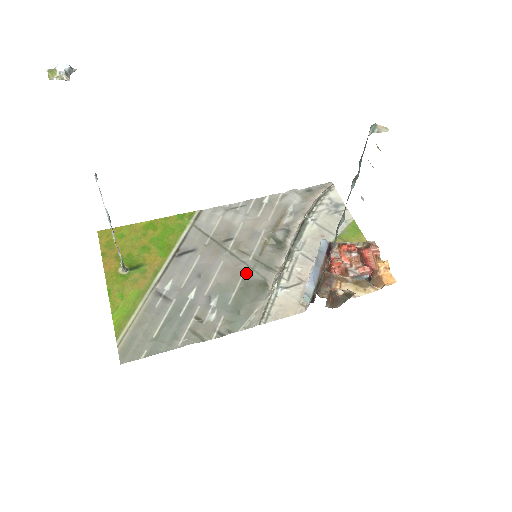
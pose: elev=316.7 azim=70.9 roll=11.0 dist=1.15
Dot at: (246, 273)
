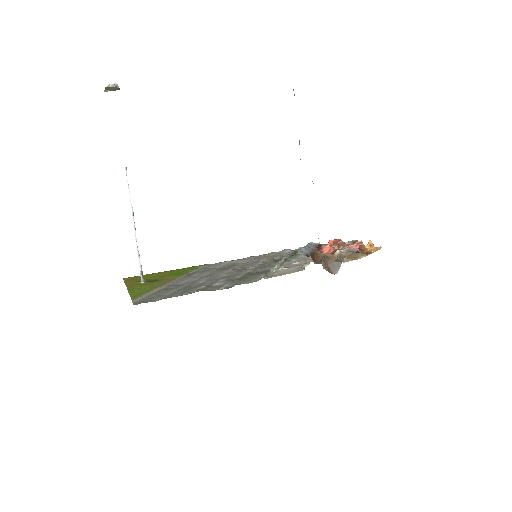
Dot at: (250, 271)
